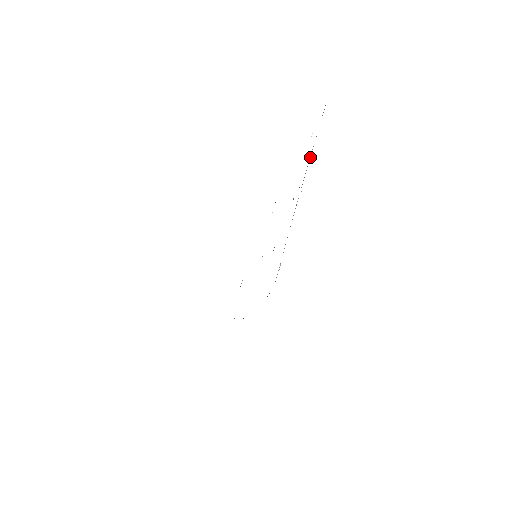
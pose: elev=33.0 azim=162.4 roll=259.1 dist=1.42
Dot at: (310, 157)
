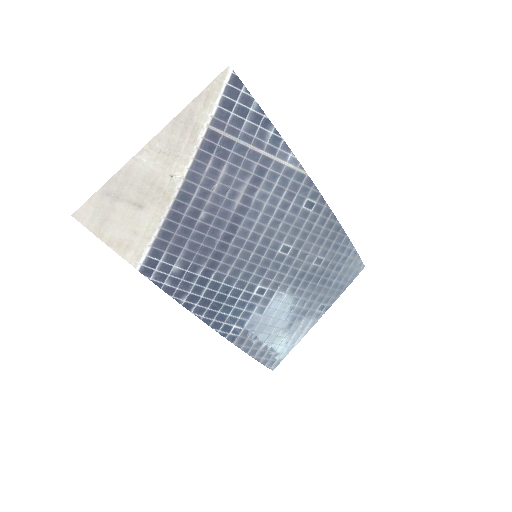
Dot at: (203, 135)
